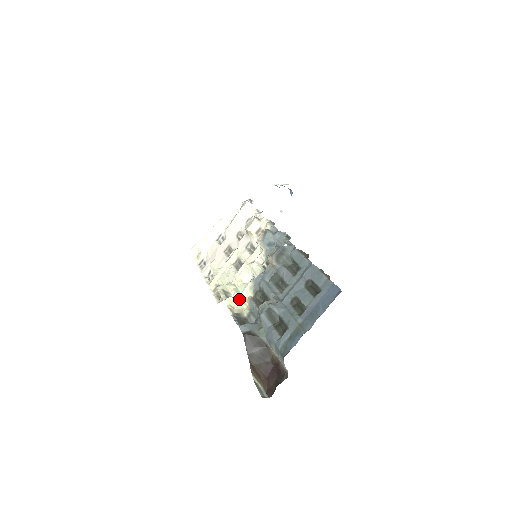
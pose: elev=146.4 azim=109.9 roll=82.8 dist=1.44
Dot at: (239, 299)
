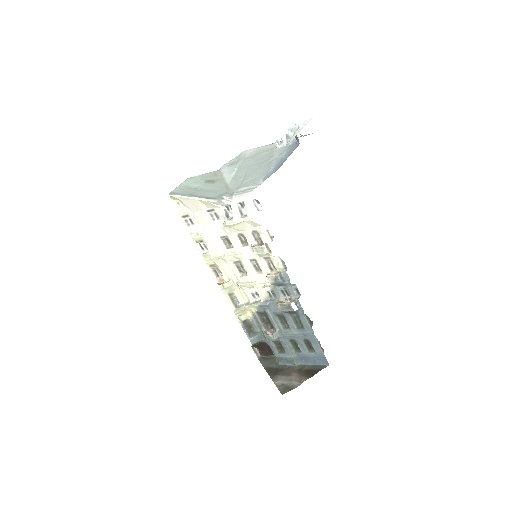
Dot at: (245, 309)
